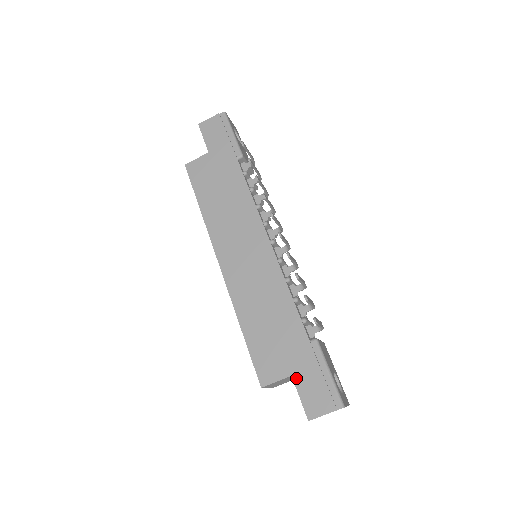
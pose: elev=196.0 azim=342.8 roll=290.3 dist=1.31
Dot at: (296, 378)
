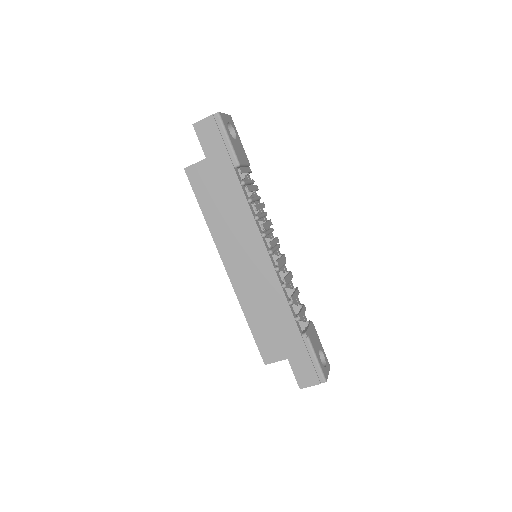
Dot at: (291, 361)
